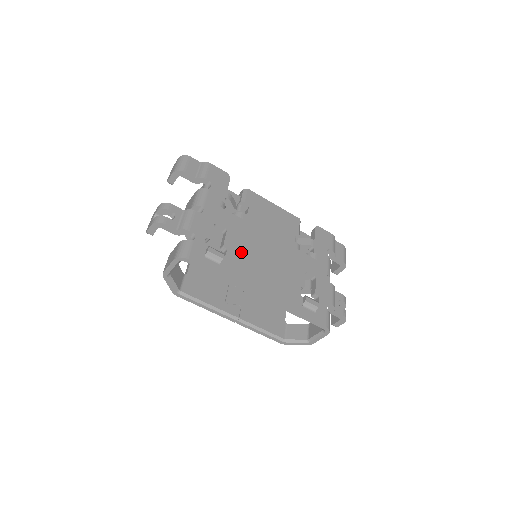
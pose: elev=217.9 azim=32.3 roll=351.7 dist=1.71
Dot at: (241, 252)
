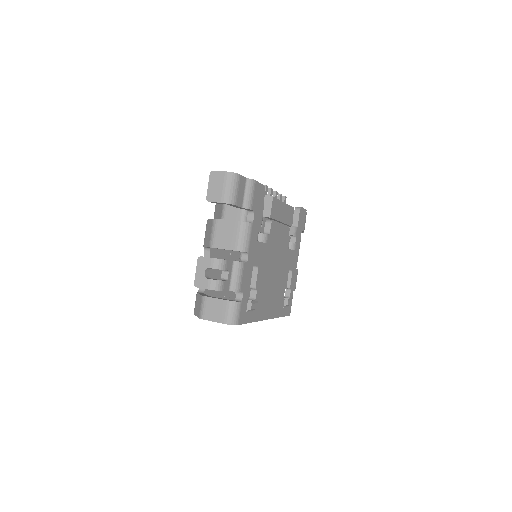
Dot at: (263, 285)
